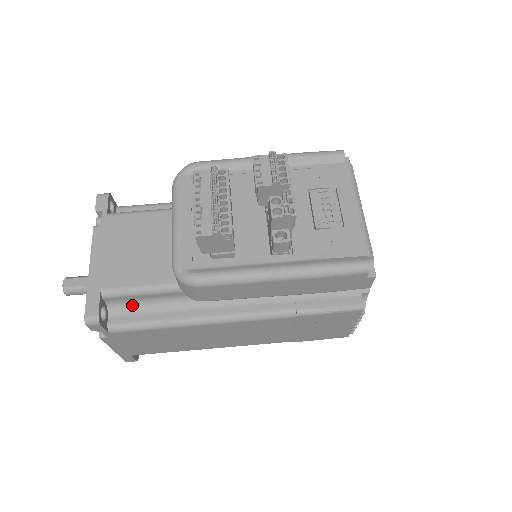
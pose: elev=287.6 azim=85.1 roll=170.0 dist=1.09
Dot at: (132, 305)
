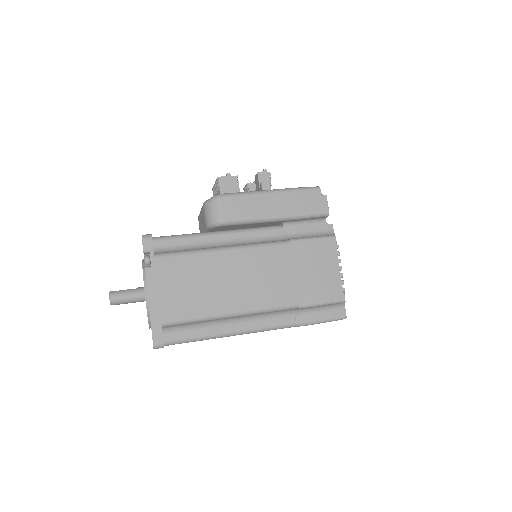
Dot at: (172, 250)
